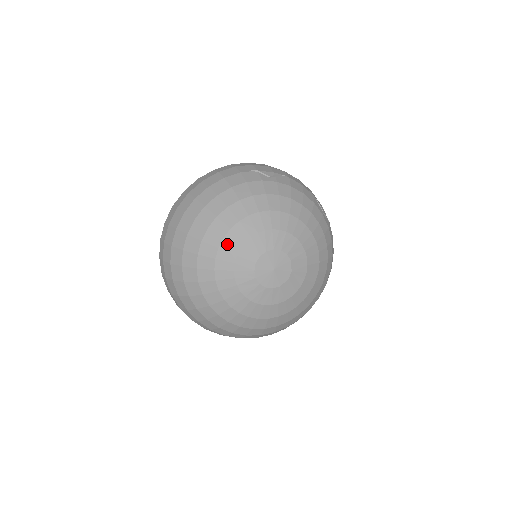
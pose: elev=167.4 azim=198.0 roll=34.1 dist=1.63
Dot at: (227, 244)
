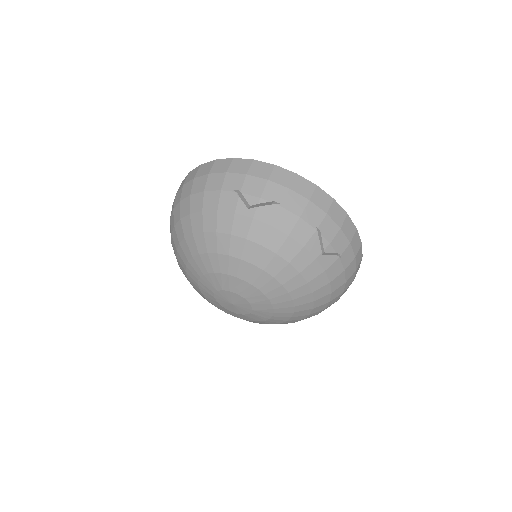
Dot at: (191, 267)
